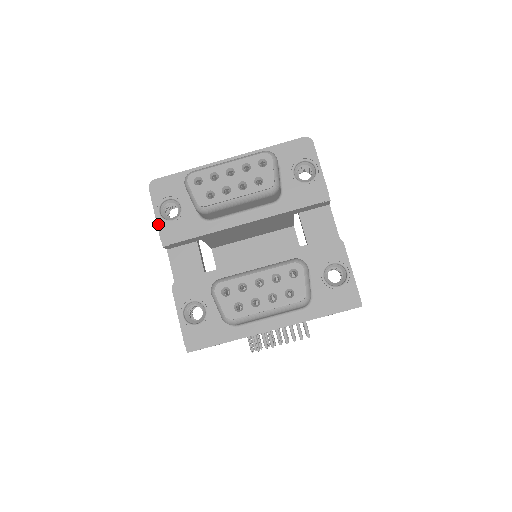
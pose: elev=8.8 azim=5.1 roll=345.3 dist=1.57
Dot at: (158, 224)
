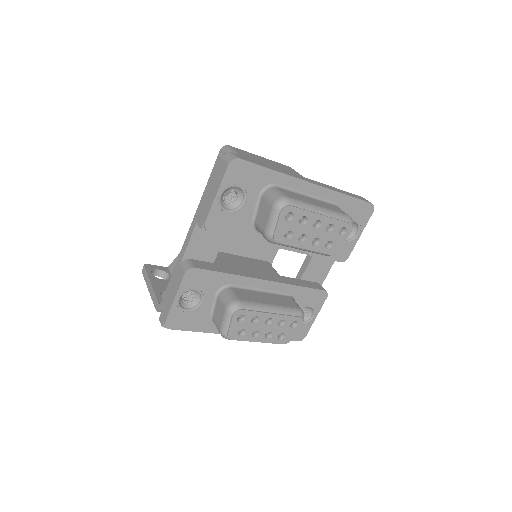
Dot at: (213, 207)
